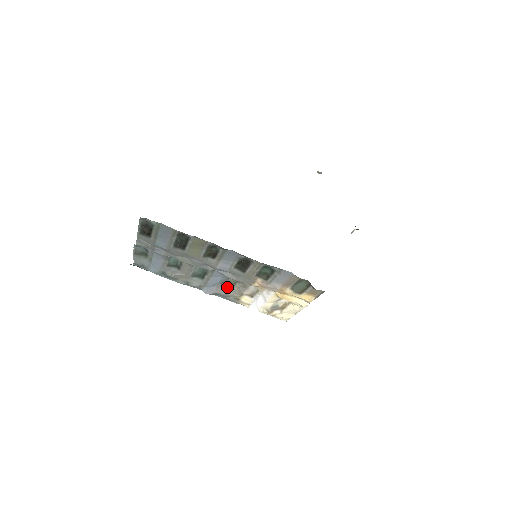
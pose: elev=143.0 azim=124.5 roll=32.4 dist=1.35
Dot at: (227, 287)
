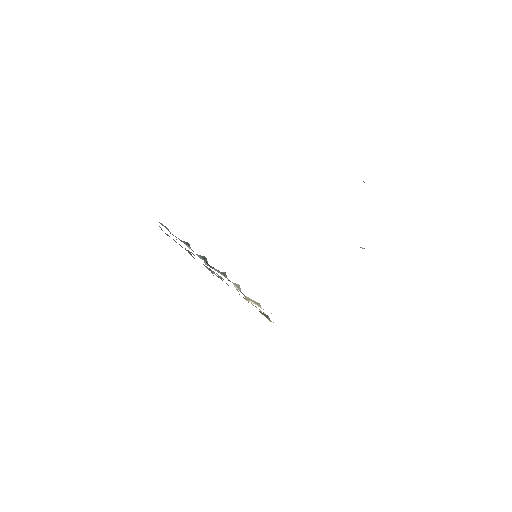
Dot at: occluded
